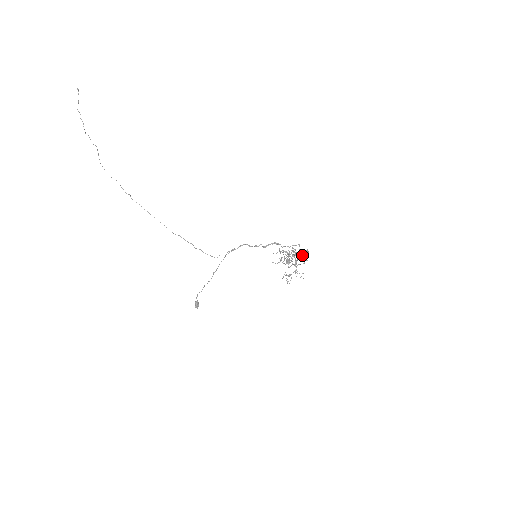
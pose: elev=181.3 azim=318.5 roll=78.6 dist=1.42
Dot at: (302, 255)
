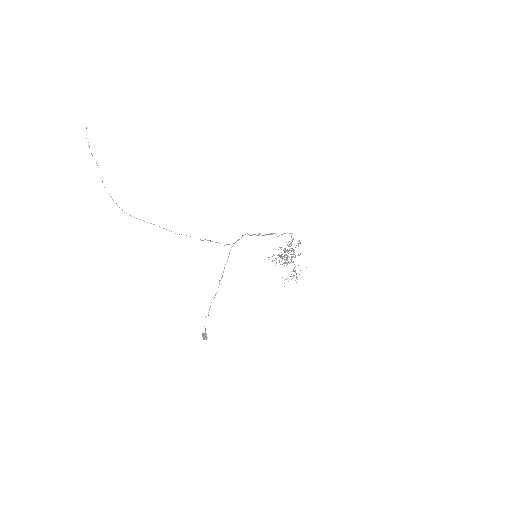
Dot at: (295, 255)
